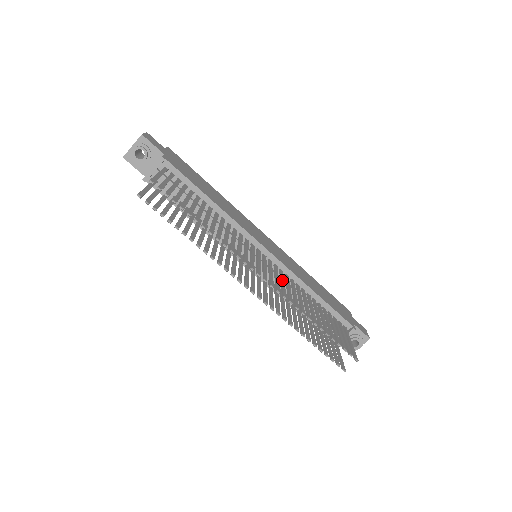
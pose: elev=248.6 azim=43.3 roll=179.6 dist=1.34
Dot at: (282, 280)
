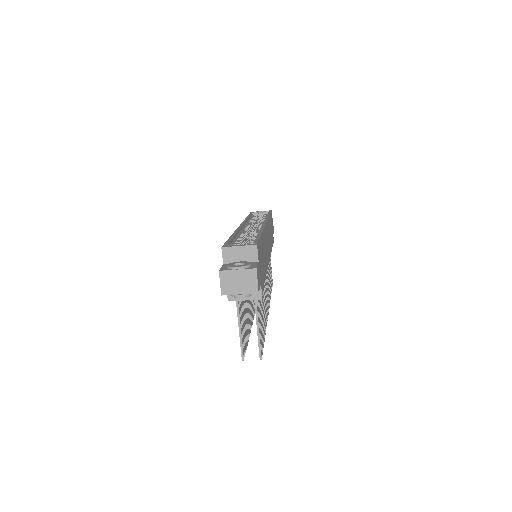
Dot at: (267, 279)
